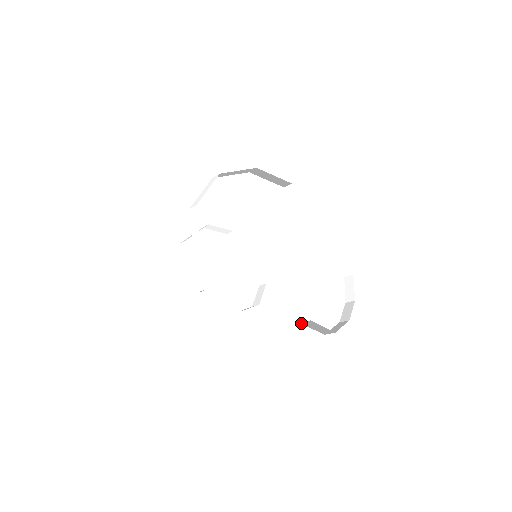
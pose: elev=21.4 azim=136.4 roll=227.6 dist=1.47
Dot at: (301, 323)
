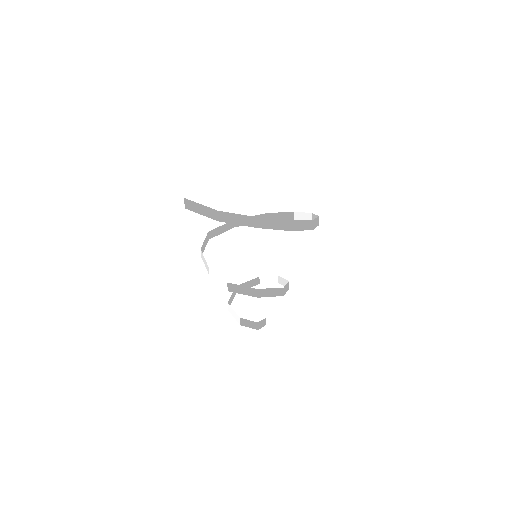
Dot at: occluded
